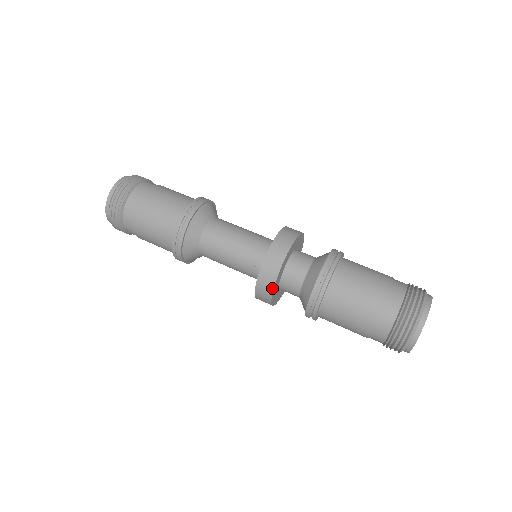
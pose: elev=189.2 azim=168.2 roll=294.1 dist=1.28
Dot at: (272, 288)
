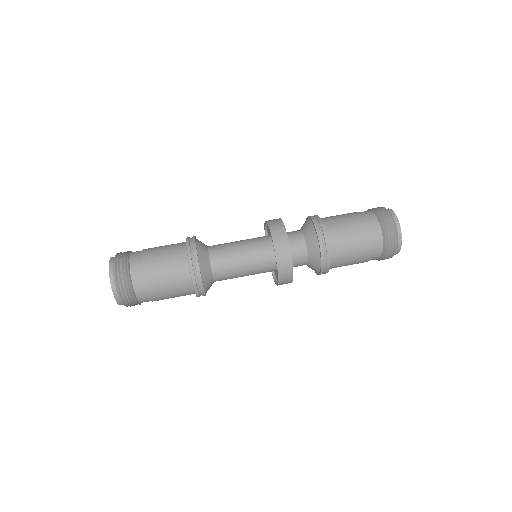
Dot at: (291, 267)
